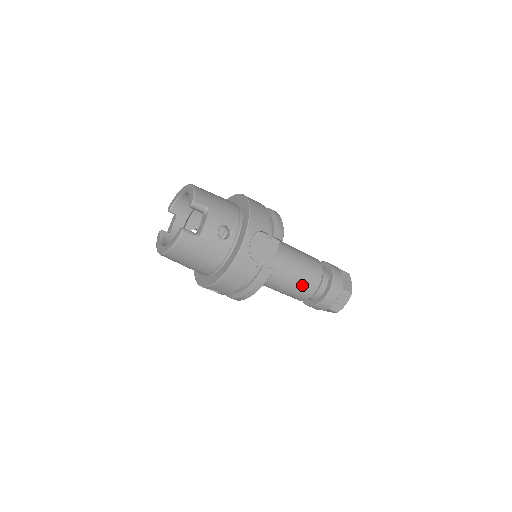
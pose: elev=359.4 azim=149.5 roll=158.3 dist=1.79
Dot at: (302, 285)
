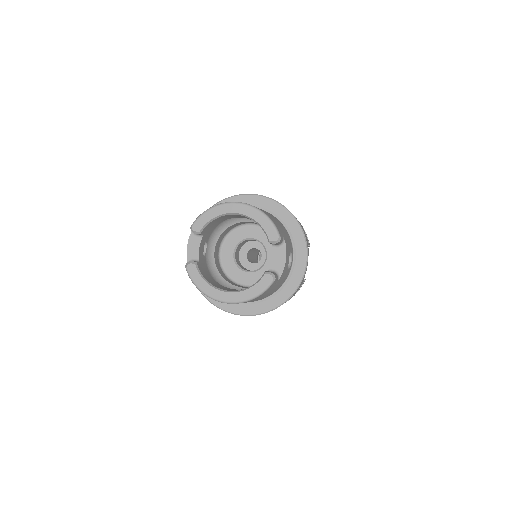
Dot at: occluded
